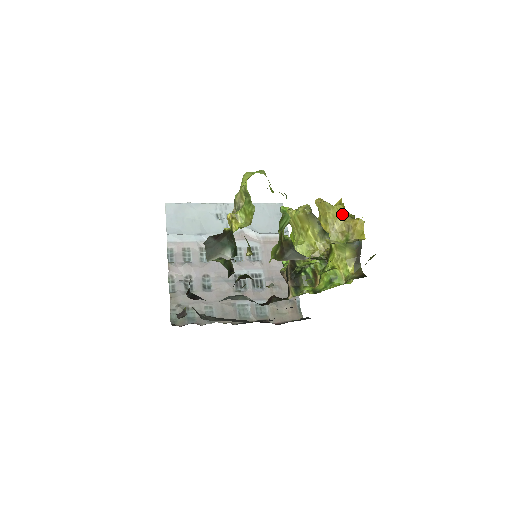
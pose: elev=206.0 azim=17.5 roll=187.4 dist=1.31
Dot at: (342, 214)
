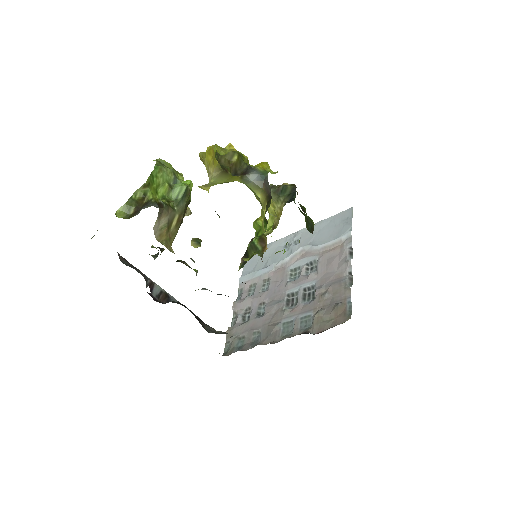
Dot at: (211, 154)
